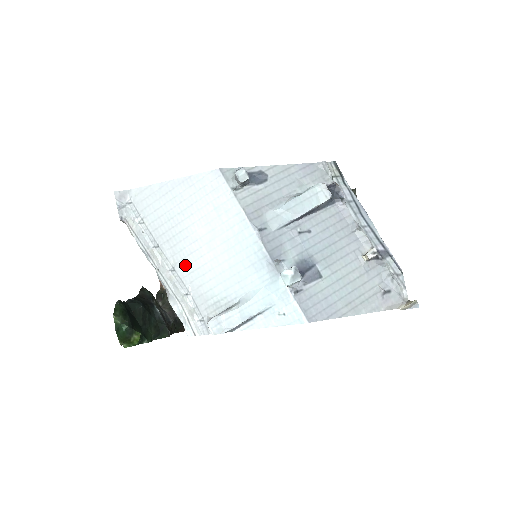
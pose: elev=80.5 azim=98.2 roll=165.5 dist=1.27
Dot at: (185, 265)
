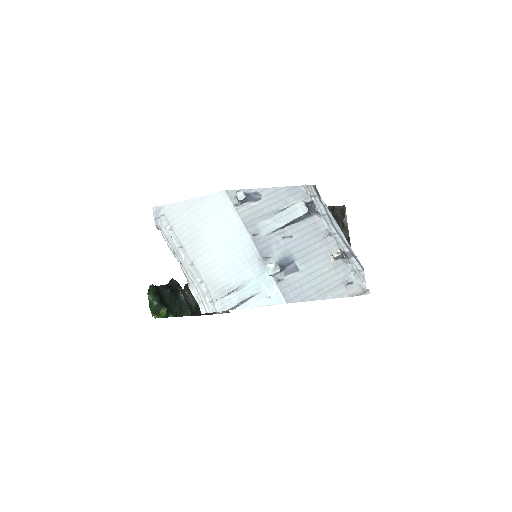
Dot at: (201, 261)
